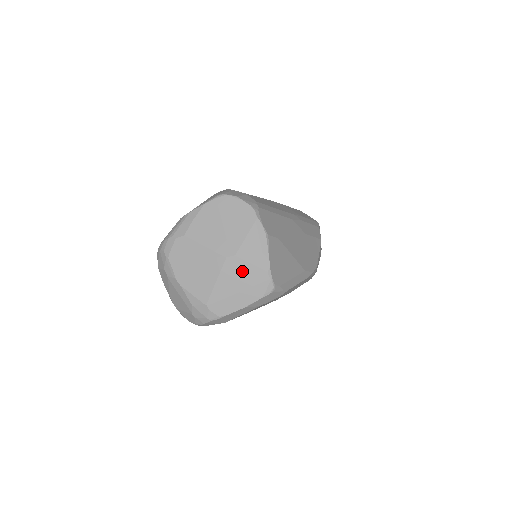
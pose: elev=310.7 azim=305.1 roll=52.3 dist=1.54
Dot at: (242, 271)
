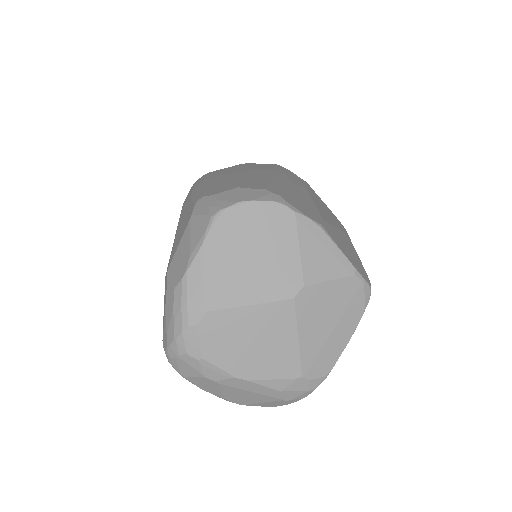
Dot at: (324, 299)
